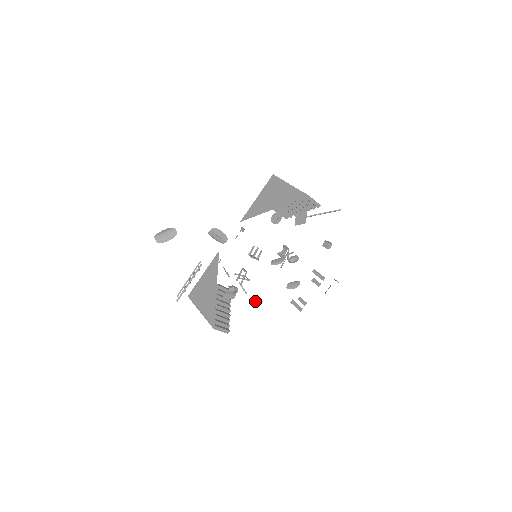
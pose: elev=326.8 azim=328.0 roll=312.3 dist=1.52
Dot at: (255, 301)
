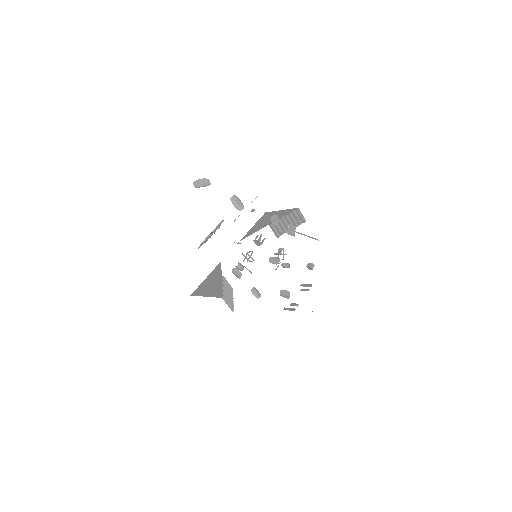
Dot at: (255, 293)
